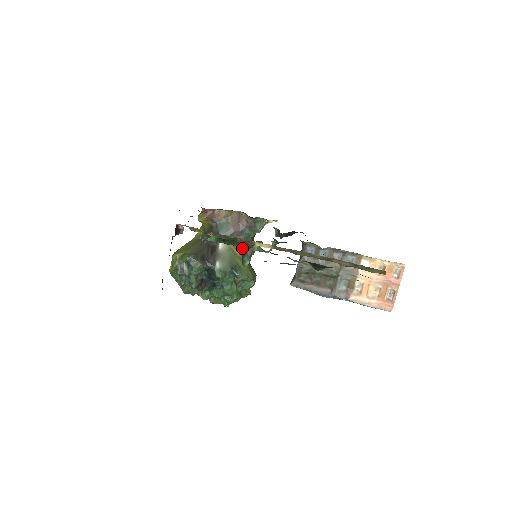
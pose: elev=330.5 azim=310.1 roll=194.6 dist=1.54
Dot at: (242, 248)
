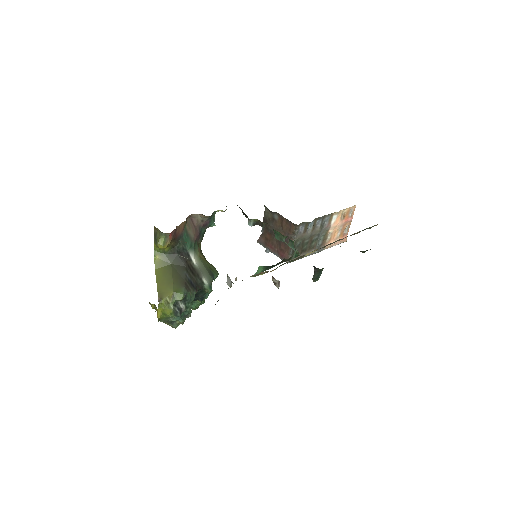
Dot at: (200, 249)
